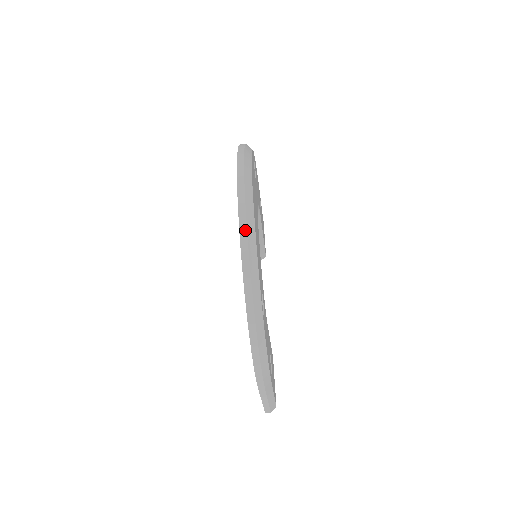
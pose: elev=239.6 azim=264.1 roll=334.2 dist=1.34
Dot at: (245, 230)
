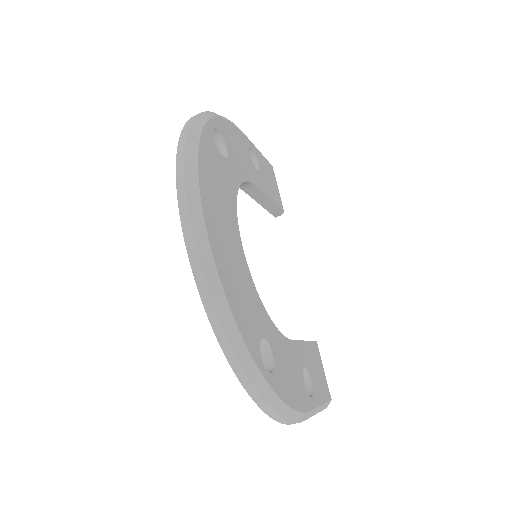
Dot at: (206, 292)
